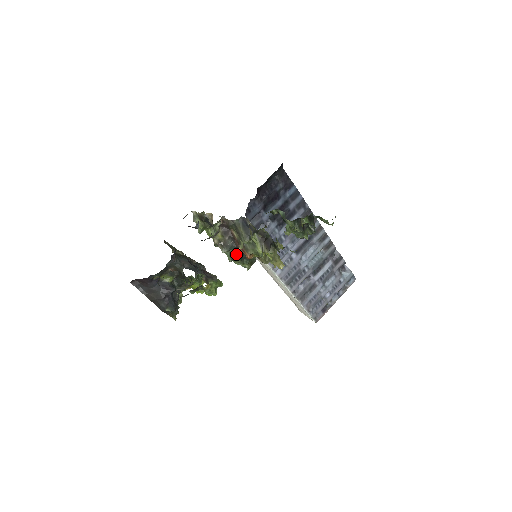
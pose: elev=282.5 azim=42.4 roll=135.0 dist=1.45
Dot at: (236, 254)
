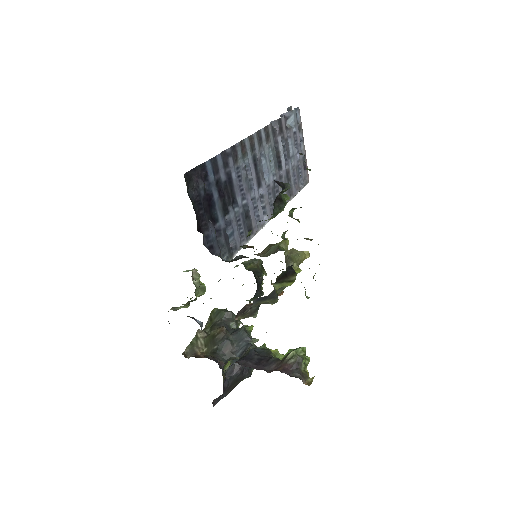
Dot at: (257, 294)
